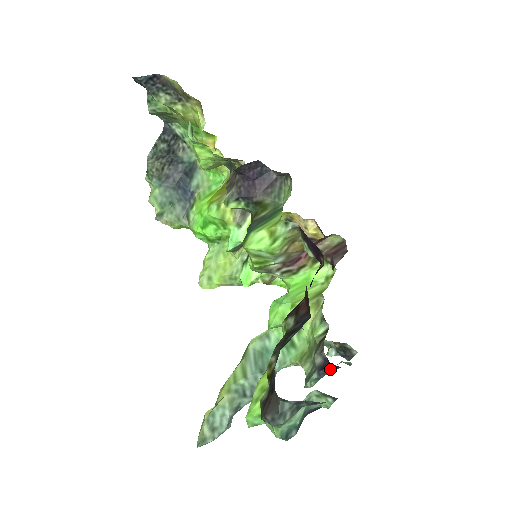
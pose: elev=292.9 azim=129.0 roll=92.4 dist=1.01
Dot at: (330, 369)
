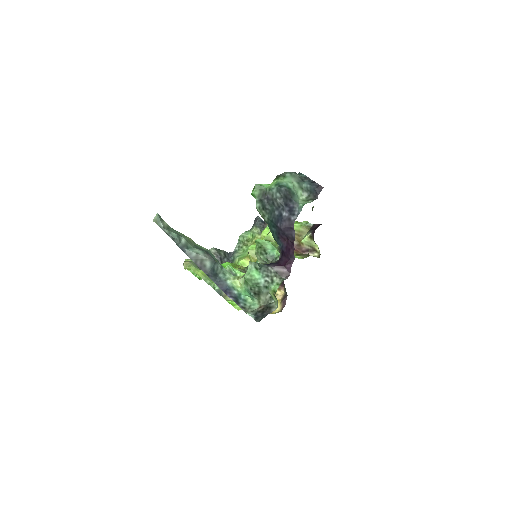
Dot at: (275, 265)
